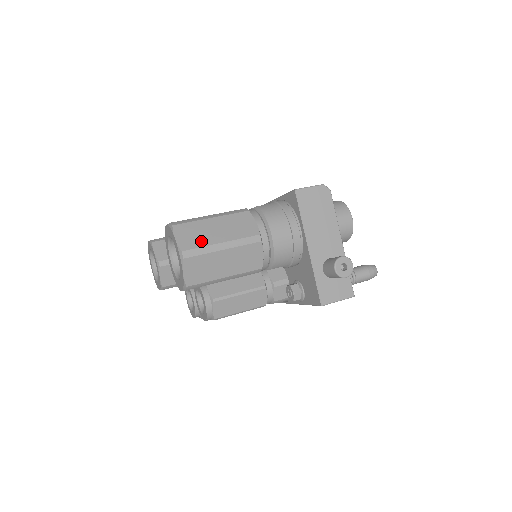
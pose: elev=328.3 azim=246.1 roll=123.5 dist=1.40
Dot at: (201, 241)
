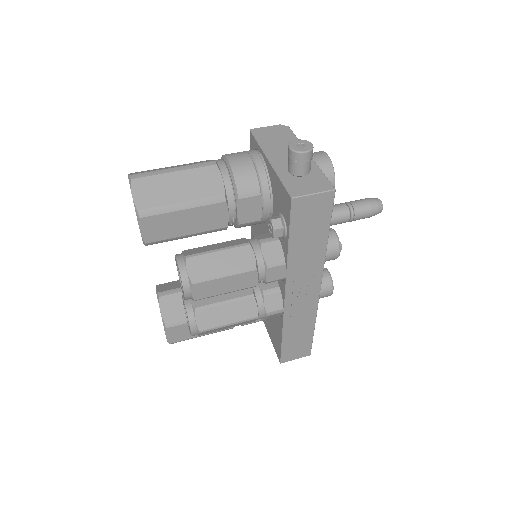
Dot at: (153, 171)
